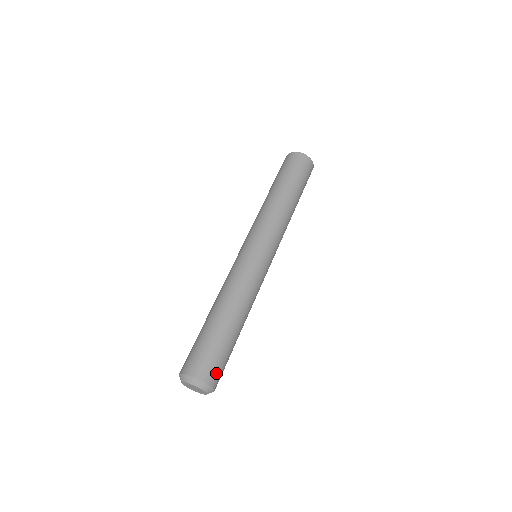
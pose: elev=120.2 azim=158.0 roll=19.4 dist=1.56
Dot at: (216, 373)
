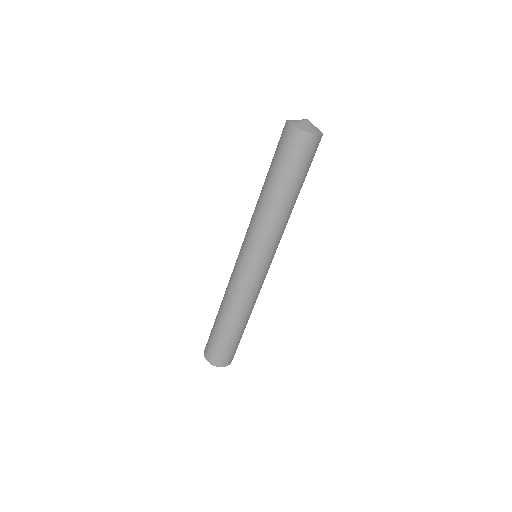
Dot at: (223, 359)
